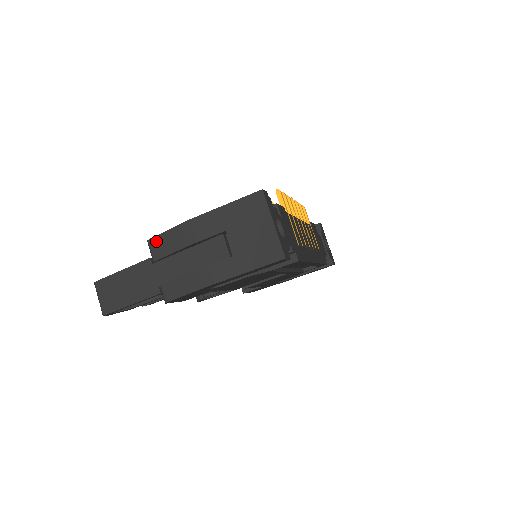
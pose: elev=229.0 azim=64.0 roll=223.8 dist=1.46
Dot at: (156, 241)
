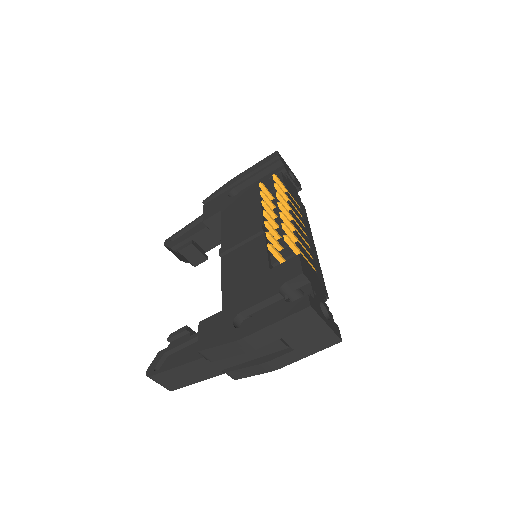
Dot at: (208, 352)
